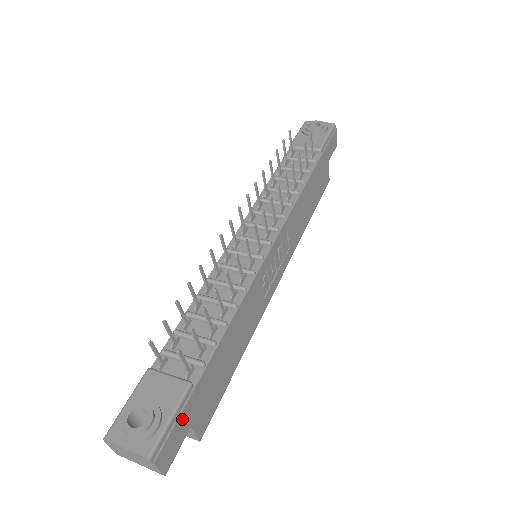
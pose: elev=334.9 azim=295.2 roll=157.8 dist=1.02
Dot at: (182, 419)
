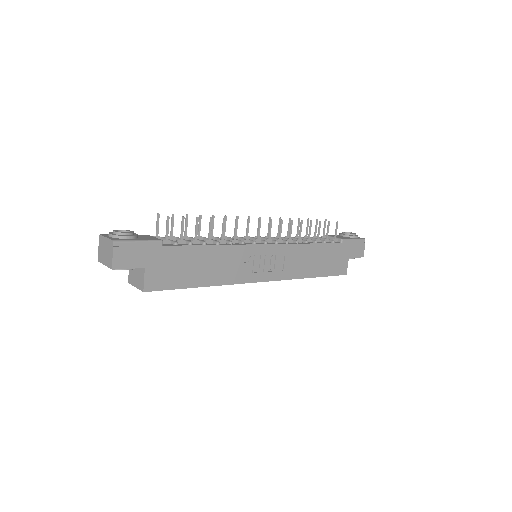
Dot at: (144, 251)
